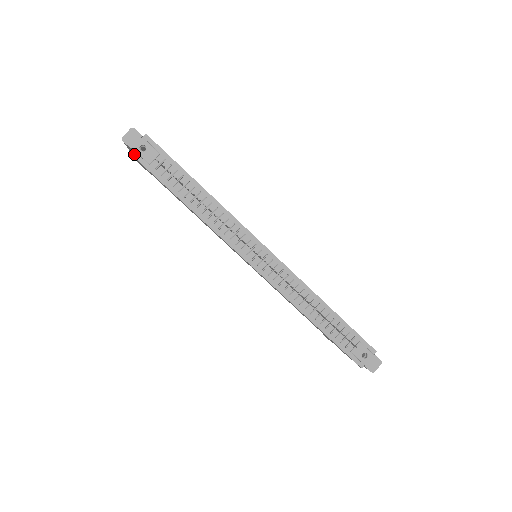
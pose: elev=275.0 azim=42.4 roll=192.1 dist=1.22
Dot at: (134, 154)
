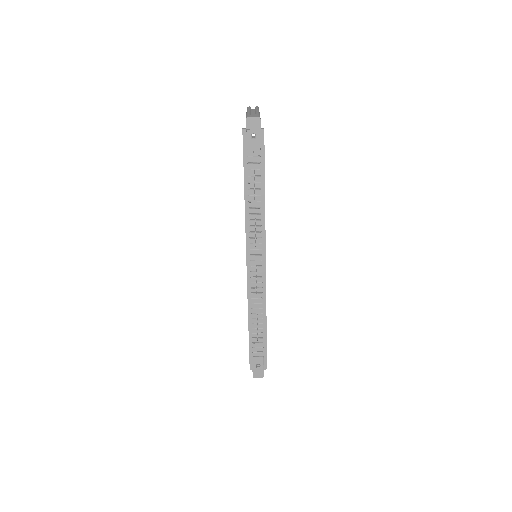
Dot at: (244, 134)
